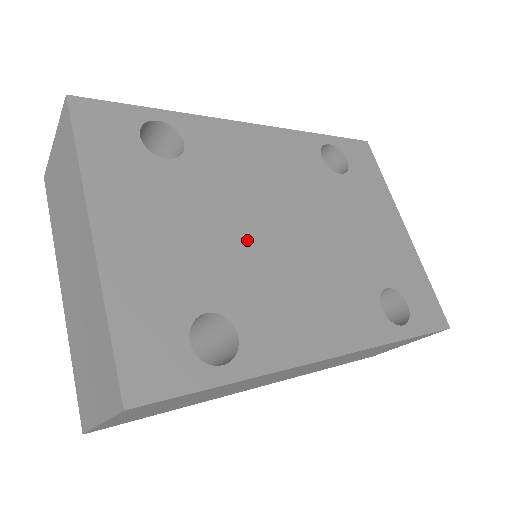
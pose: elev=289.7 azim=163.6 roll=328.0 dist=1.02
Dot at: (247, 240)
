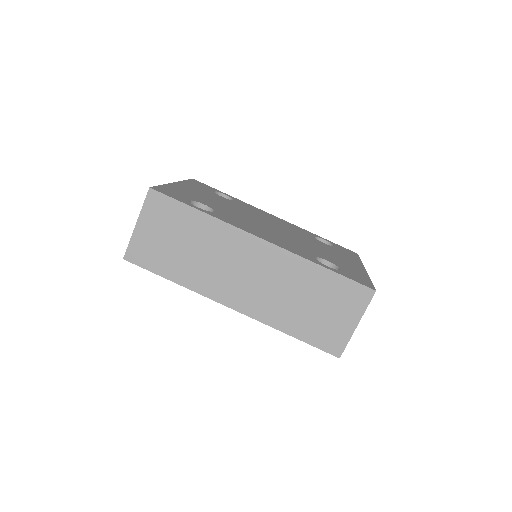
Dot at: (242, 214)
